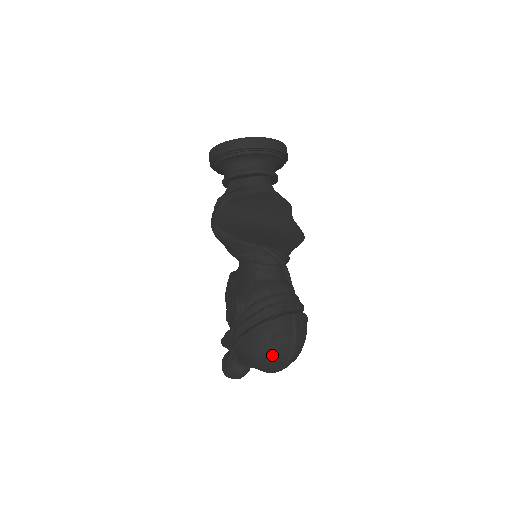
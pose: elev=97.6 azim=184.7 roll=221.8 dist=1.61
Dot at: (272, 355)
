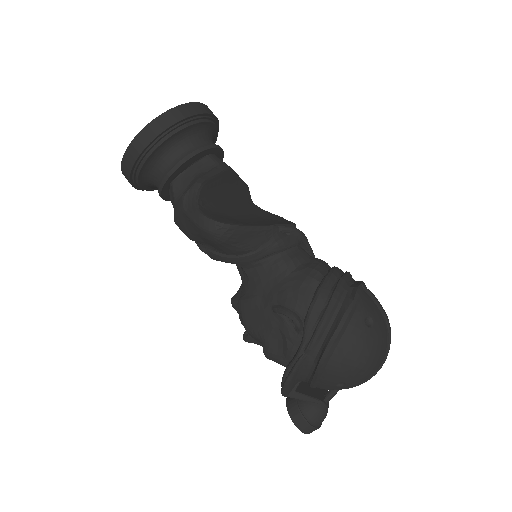
Dot at: (376, 346)
